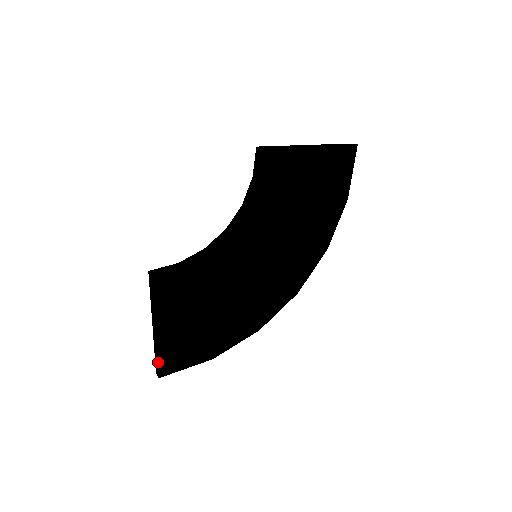
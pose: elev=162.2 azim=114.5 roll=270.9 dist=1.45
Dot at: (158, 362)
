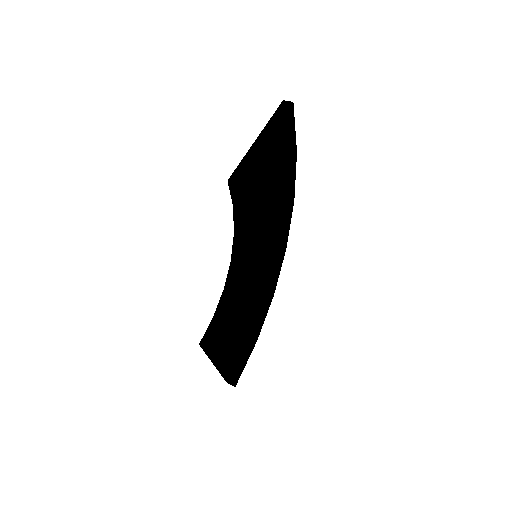
Dot at: (232, 381)
